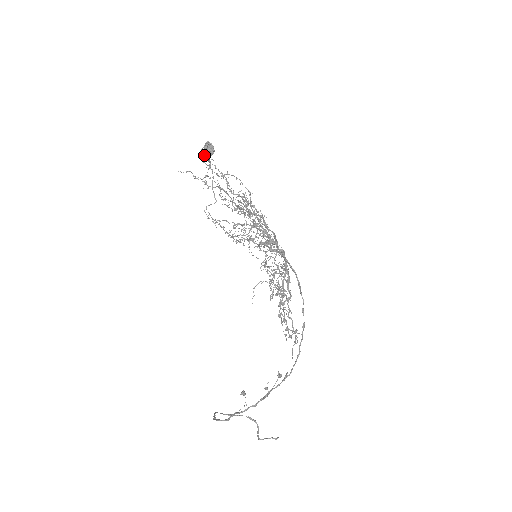
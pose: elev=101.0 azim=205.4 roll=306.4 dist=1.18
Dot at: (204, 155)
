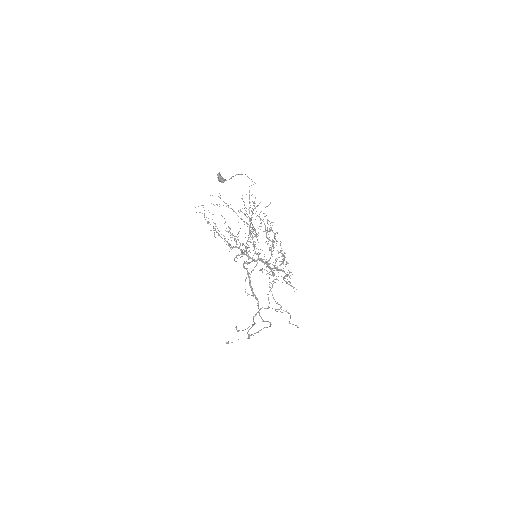
Dot at: occluded
